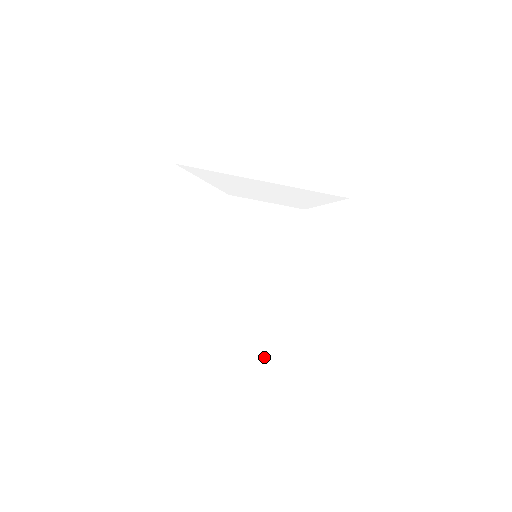
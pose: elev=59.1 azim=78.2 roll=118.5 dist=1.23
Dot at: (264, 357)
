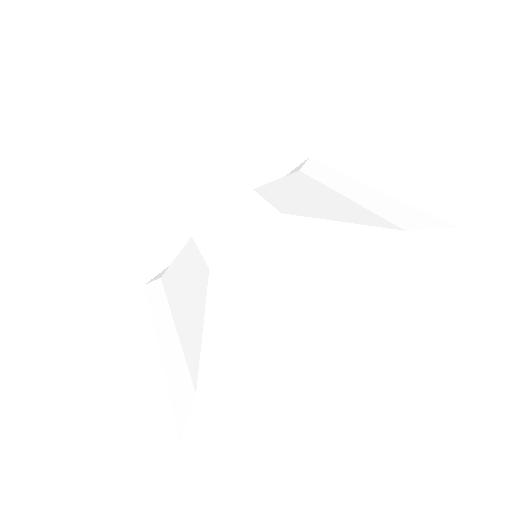
Dot at: (319, 297)
